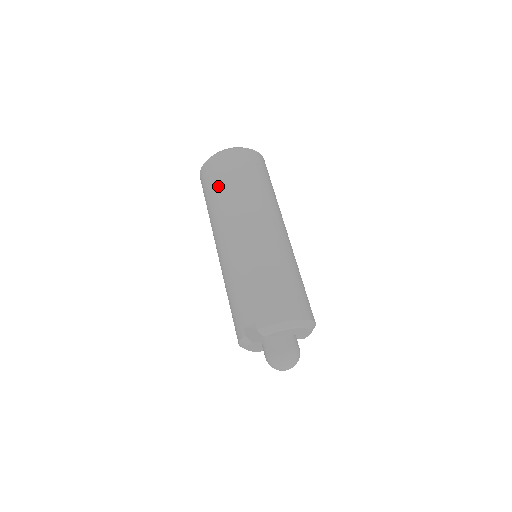
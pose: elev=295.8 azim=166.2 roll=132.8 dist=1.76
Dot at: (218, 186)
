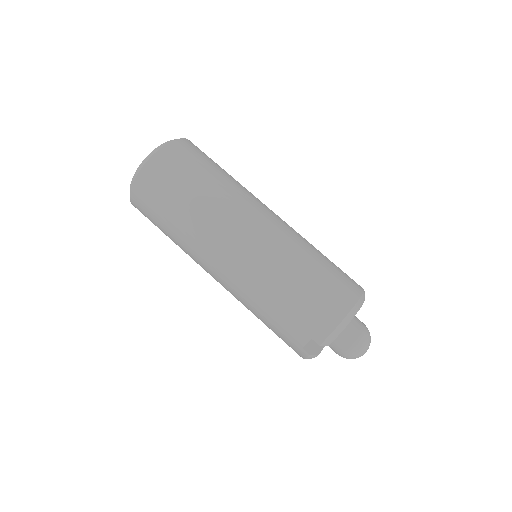
Dot at: (166, 213)
